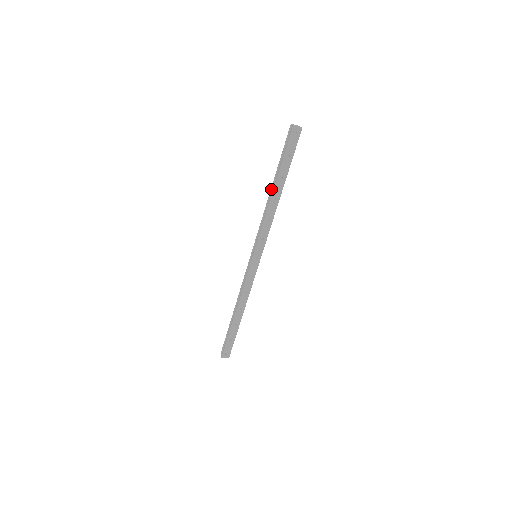
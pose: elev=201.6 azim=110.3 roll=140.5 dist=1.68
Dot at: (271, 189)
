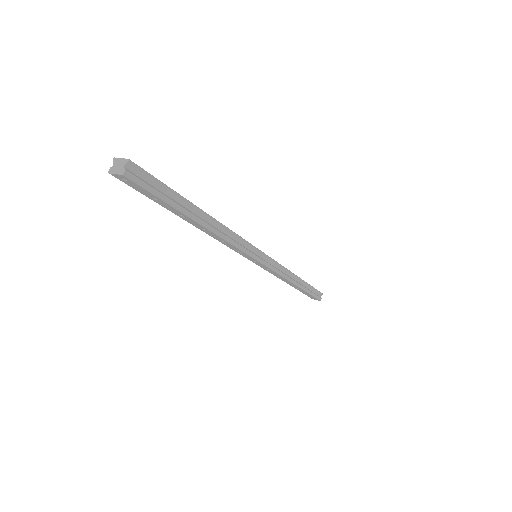
Dot at: occluded
